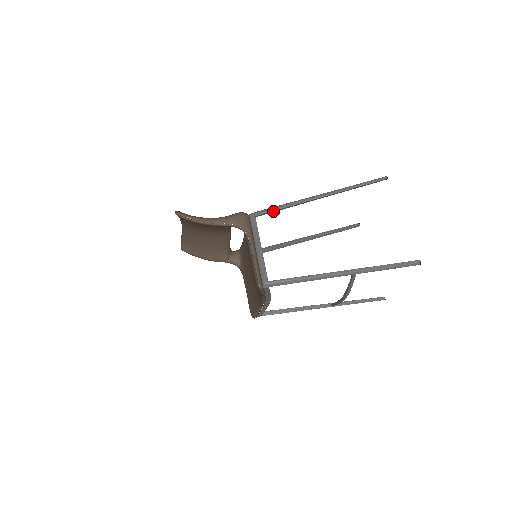
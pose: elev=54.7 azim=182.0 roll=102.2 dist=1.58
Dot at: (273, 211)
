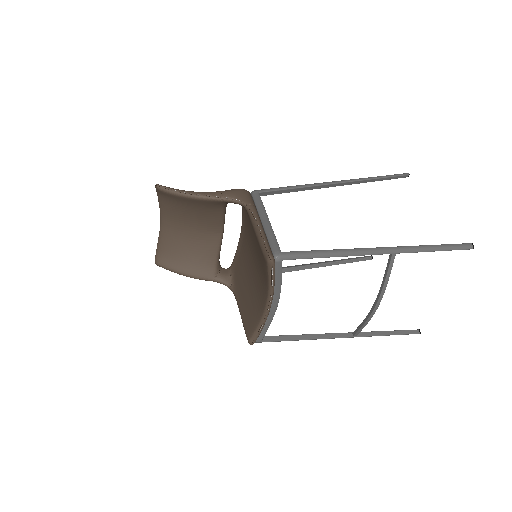
Dot at: (280, 191)
